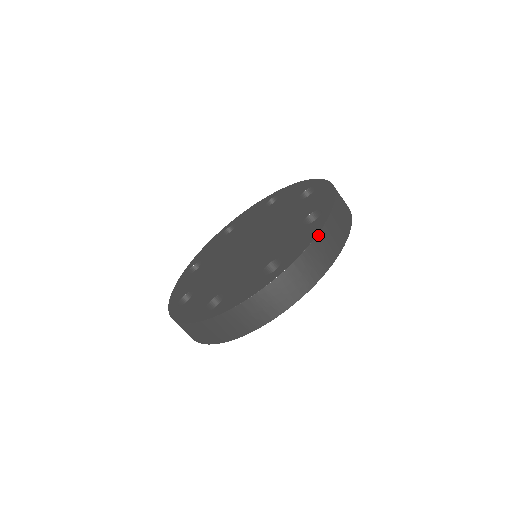
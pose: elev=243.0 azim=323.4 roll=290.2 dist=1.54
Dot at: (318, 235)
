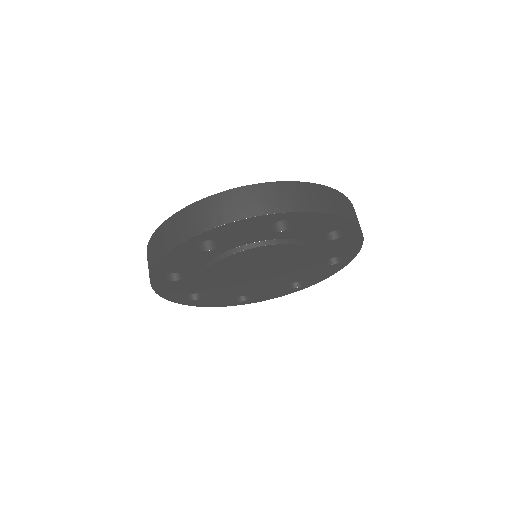
Dot at: (327, 187)
